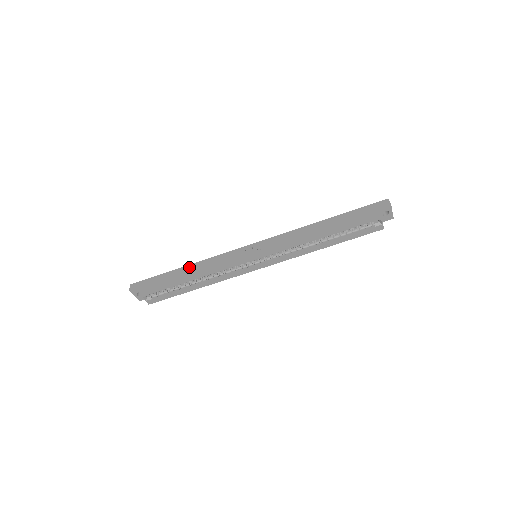
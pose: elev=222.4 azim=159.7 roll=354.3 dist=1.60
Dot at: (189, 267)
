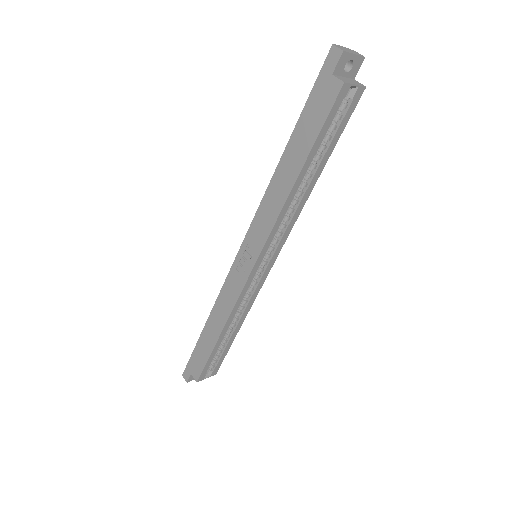
Dot at: (209, 324)
